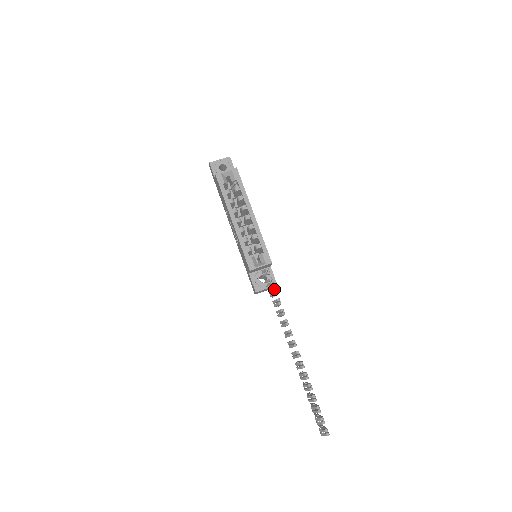
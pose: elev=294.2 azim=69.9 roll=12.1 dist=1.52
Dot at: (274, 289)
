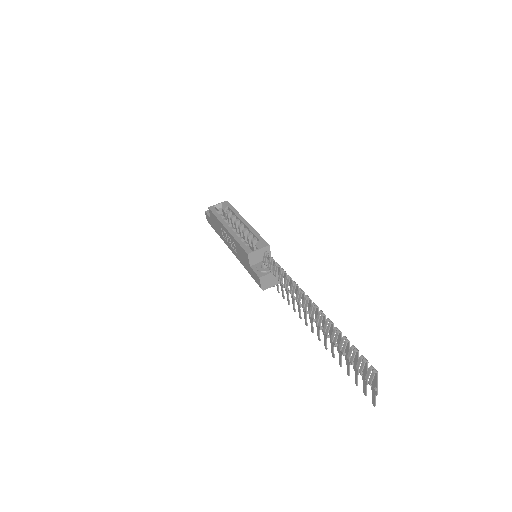
Dot at: (276, 263)
